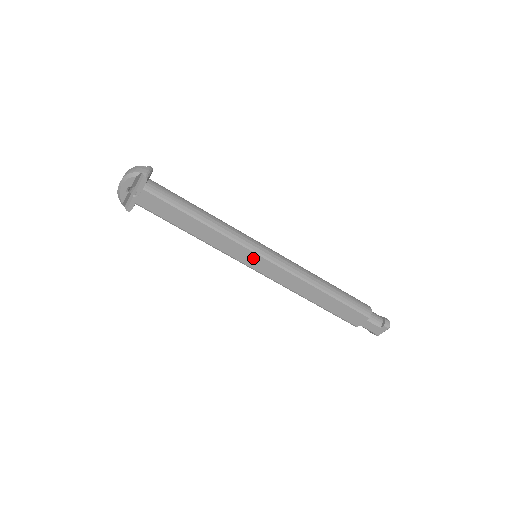
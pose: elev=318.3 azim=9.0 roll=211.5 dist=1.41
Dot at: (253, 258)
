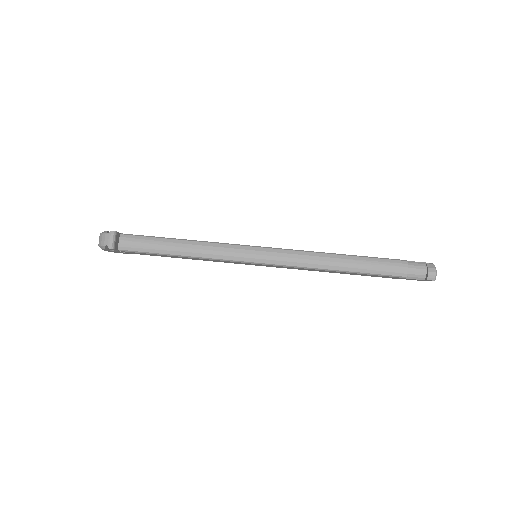
Dot at: (251, 264)
